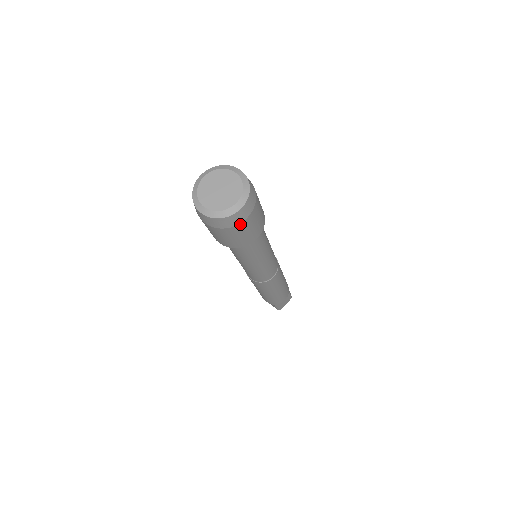
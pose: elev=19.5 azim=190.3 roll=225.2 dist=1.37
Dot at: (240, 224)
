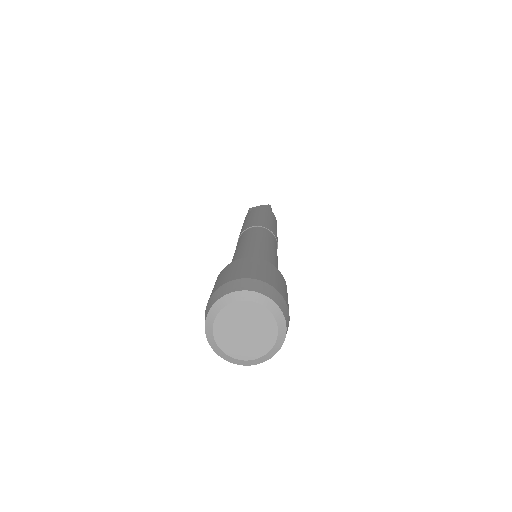
Dot at: occluded
